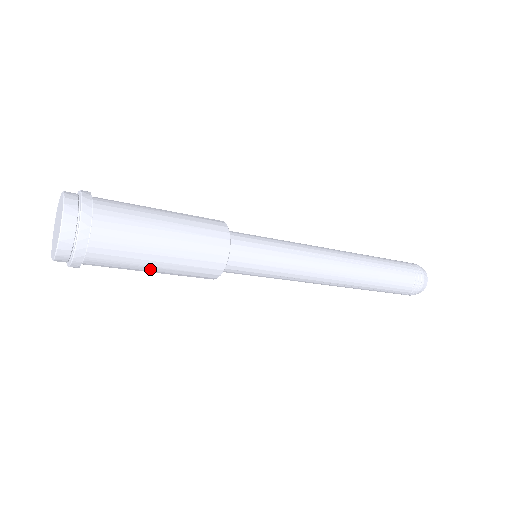
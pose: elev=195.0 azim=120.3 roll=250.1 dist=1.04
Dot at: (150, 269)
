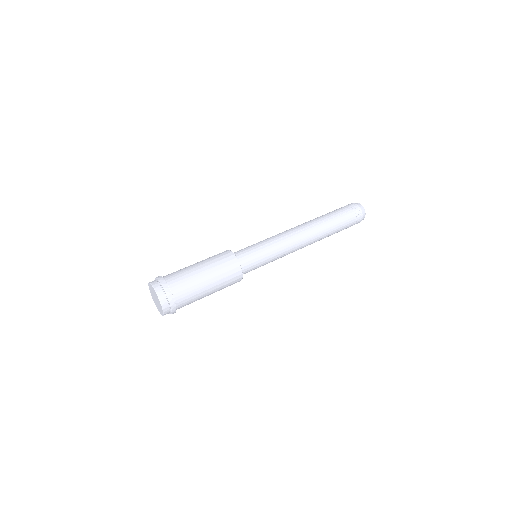
Dot at: occluded
